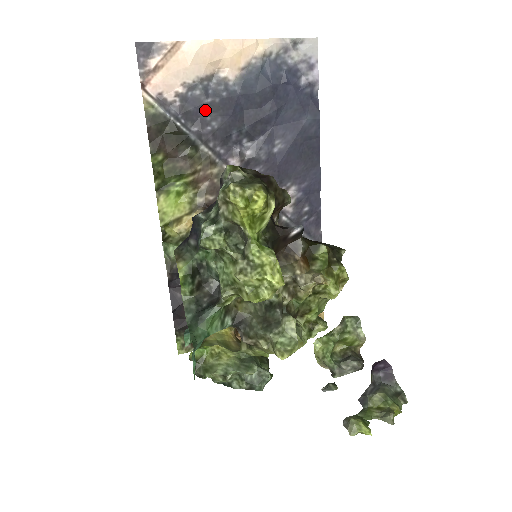
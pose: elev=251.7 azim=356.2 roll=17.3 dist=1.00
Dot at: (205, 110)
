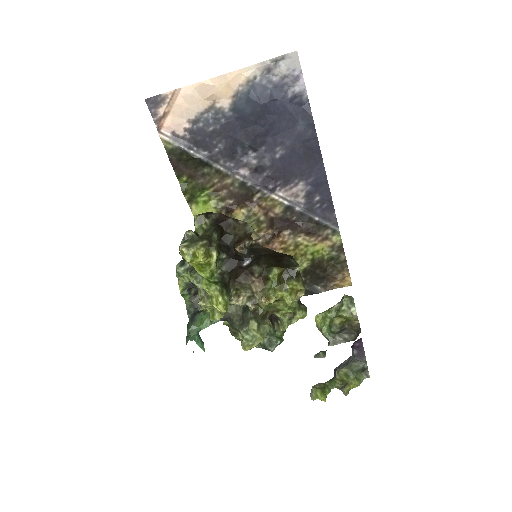
Dot at: (210, 136)
